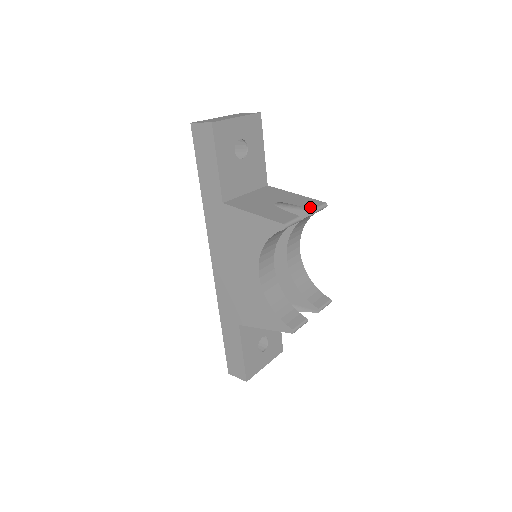
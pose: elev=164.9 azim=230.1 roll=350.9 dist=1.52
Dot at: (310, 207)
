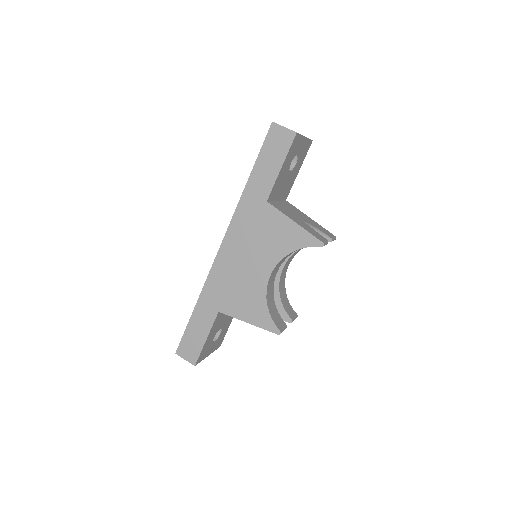
Dot at: (329, 235)
